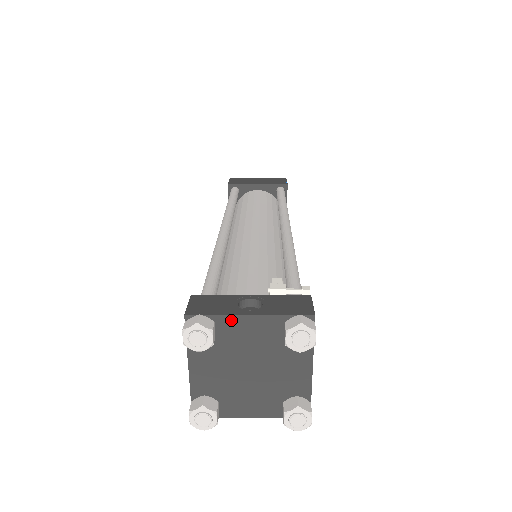
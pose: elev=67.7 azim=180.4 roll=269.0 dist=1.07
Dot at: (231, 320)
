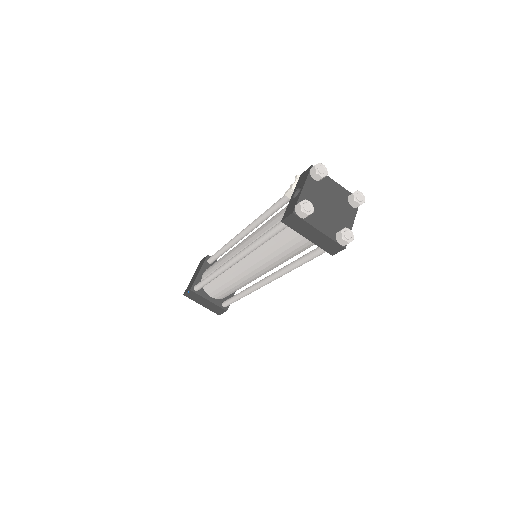
Dot at: (302, 197)
